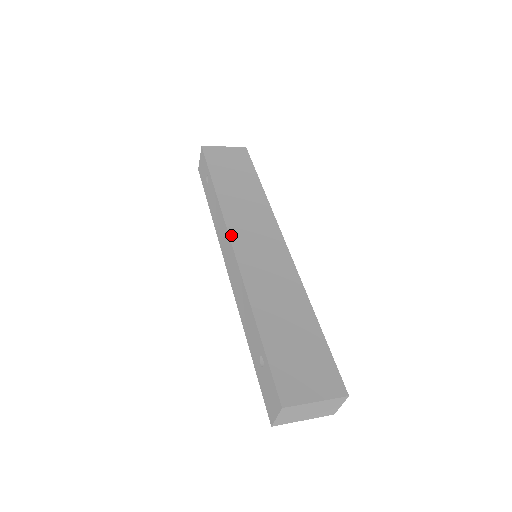
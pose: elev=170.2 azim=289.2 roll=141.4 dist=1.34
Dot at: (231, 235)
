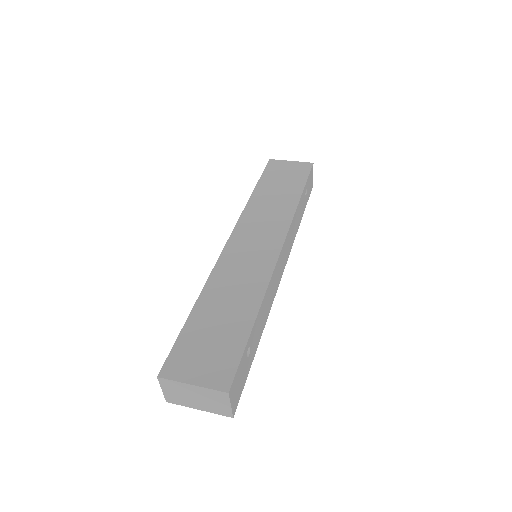
Dot at: (234, 231)
